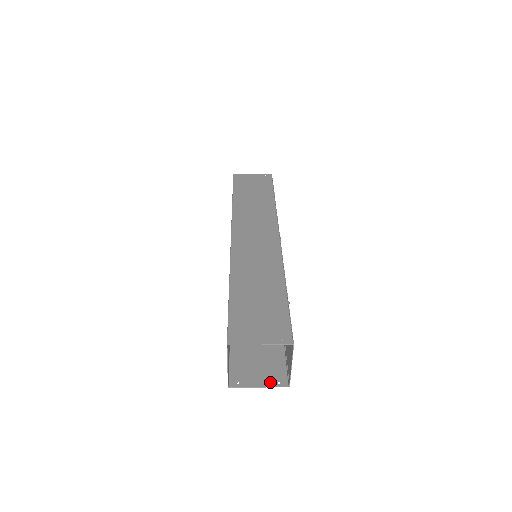
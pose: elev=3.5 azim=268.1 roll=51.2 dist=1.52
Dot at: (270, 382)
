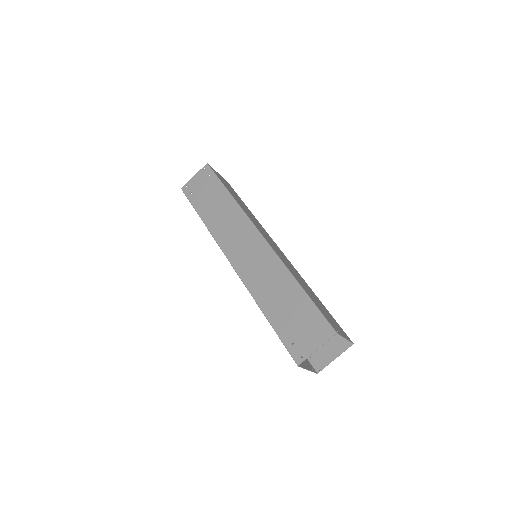
Dot at: (309, 367)
